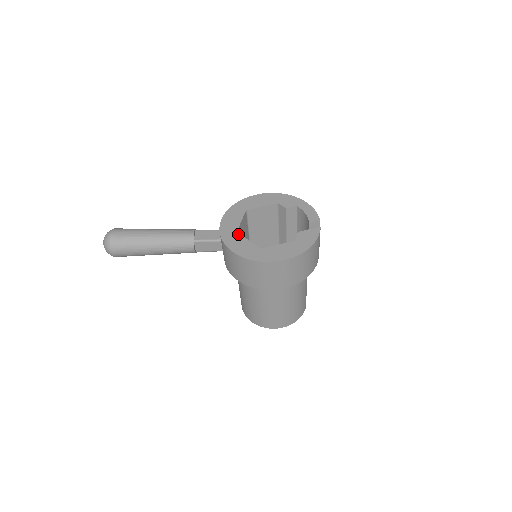
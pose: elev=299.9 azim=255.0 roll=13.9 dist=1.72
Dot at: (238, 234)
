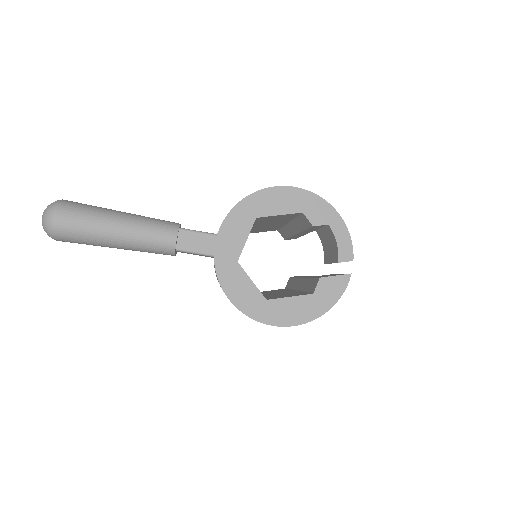
Dot at: (239, 266)
